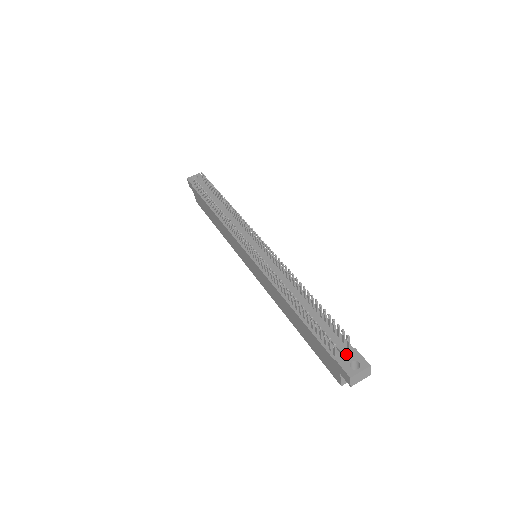
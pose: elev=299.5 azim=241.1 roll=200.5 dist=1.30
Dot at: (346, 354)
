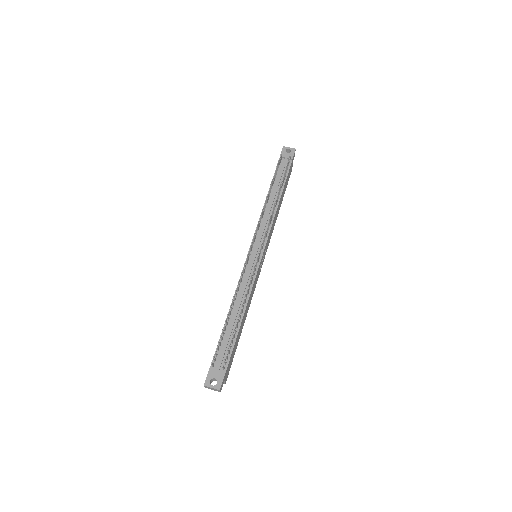
Dot at: (217, 372)
